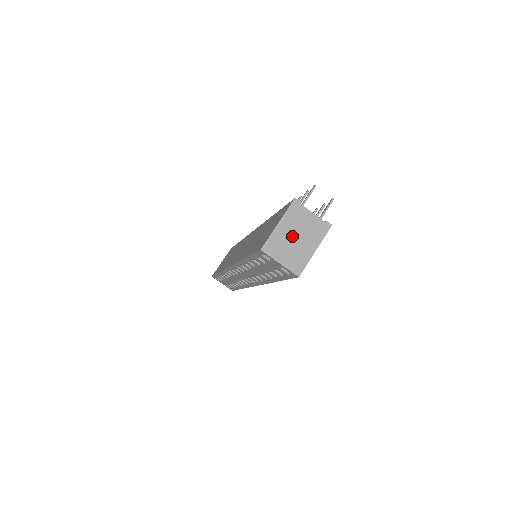
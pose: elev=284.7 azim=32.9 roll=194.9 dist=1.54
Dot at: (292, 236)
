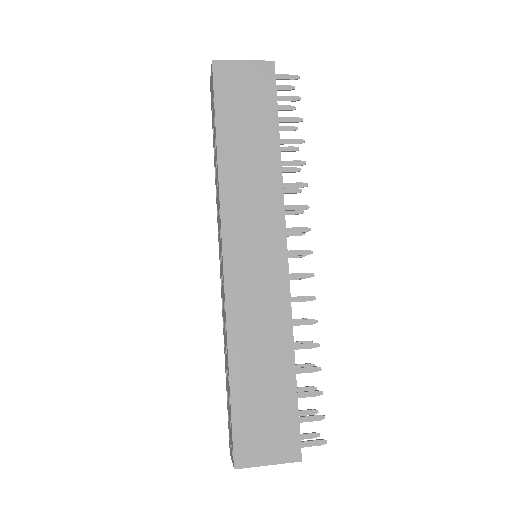
Dot at: occluded
